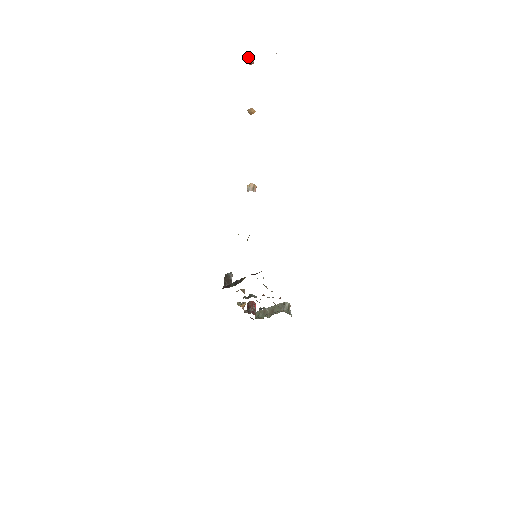
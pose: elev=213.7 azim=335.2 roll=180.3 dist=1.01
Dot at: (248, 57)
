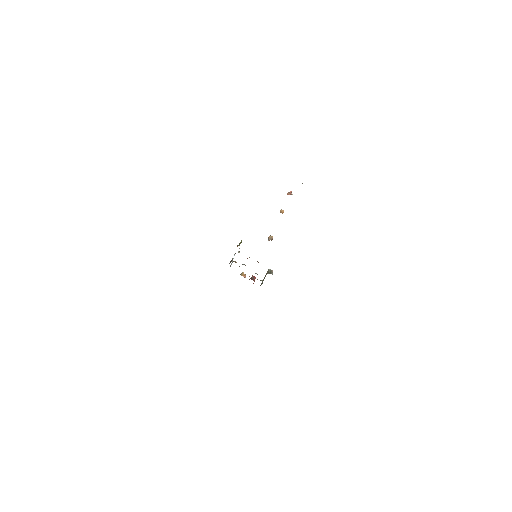
Dot at: occluded
